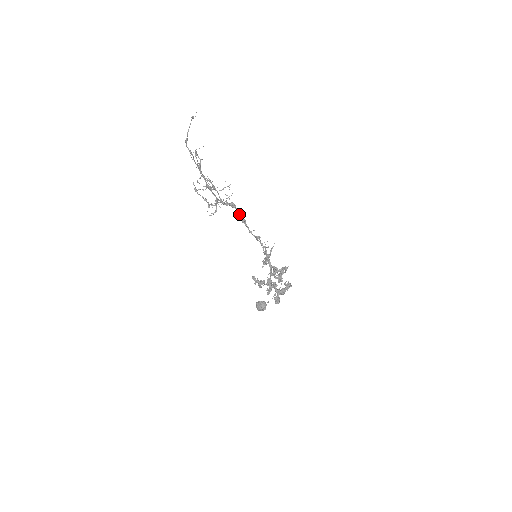
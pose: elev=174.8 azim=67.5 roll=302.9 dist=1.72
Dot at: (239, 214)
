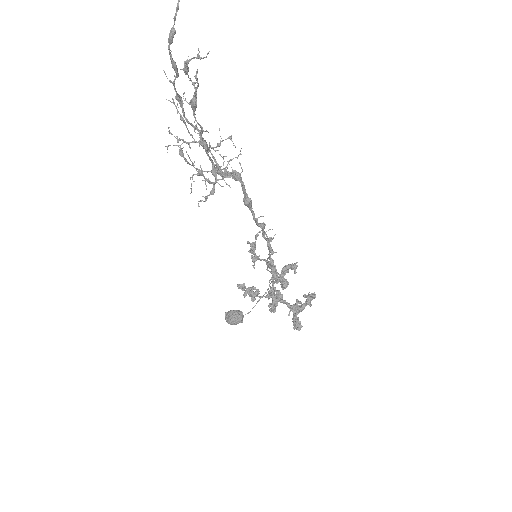
Dot at: occluded
